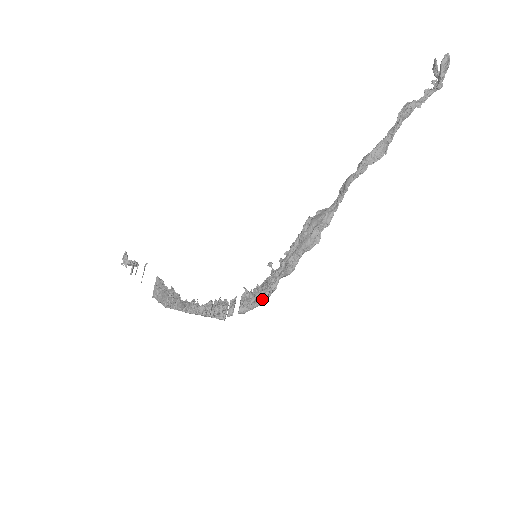
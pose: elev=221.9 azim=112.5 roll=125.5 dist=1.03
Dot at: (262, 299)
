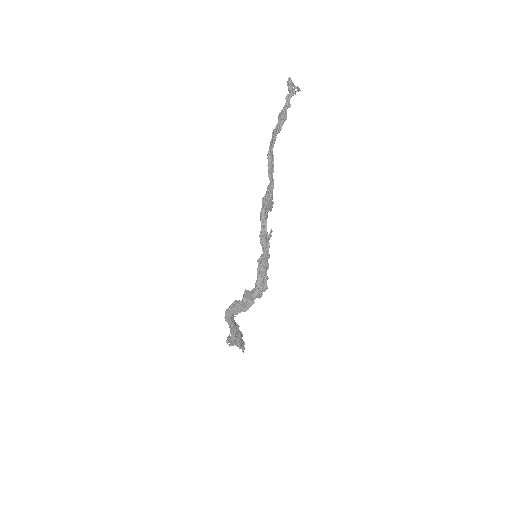
Dot at: (258, 274)
